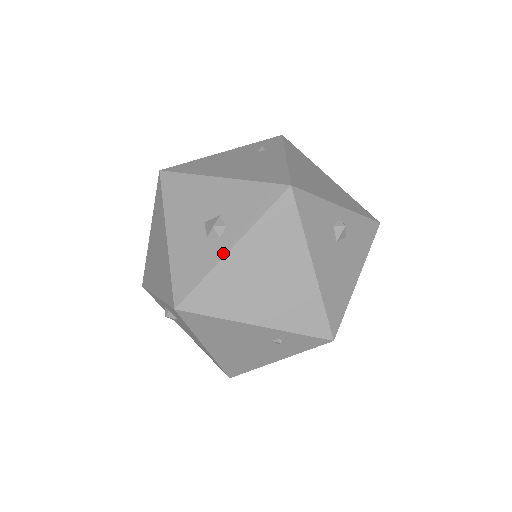
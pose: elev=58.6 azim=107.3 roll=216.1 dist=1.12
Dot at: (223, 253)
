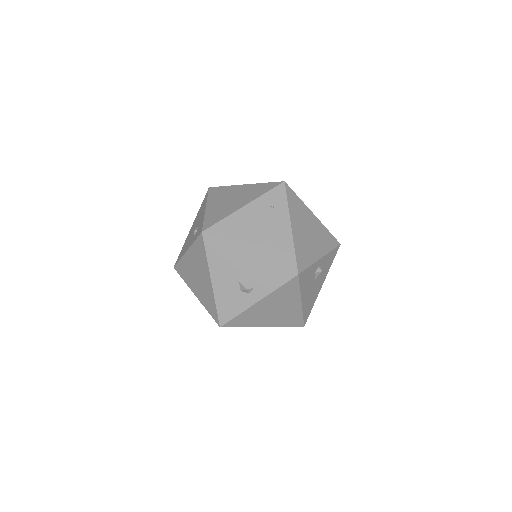
Dot at: (252, 303)
